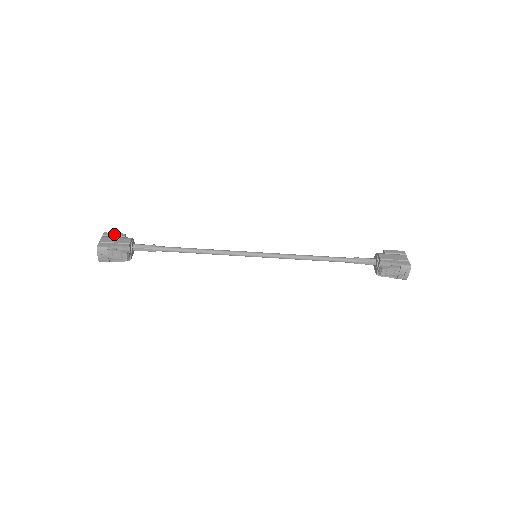
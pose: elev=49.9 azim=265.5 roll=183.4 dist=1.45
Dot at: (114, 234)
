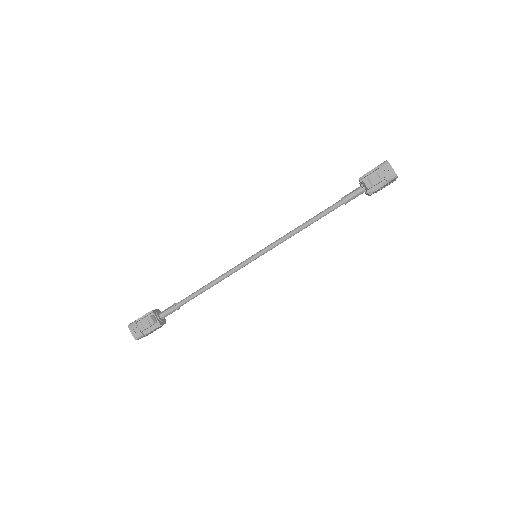
Dot at: occluded
